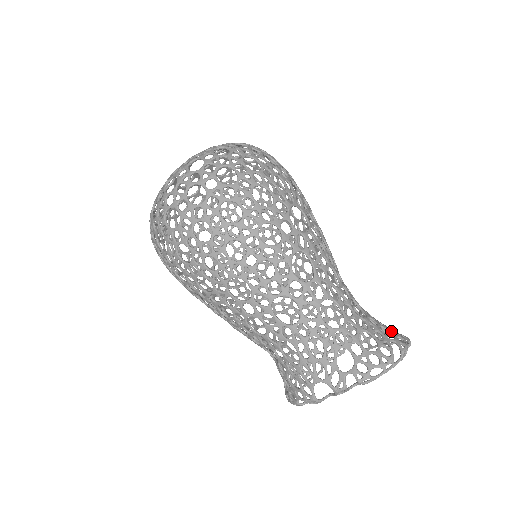
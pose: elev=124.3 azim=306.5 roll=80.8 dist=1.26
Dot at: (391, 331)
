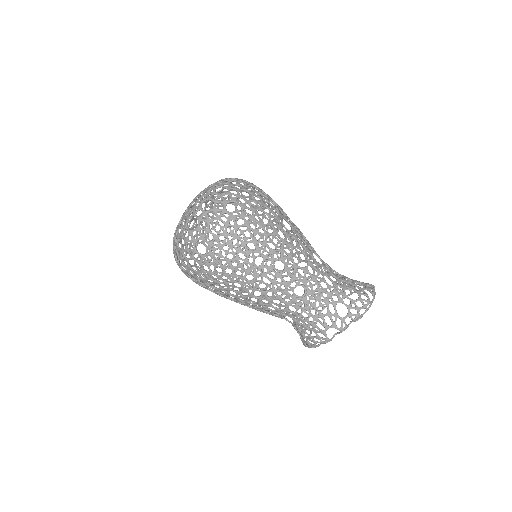
Dot at: (361, 283)
